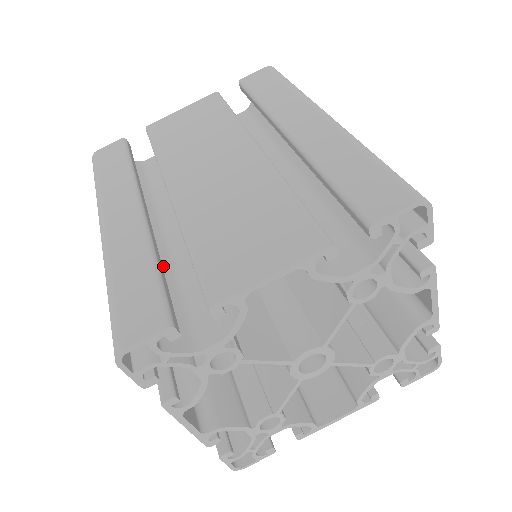
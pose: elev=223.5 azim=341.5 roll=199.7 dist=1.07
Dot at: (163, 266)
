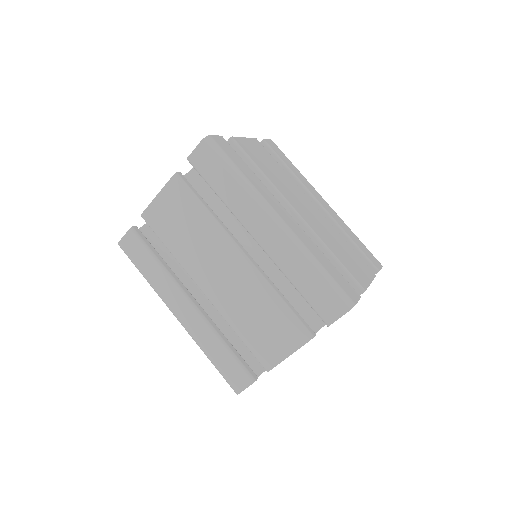
Dot at: occluded
